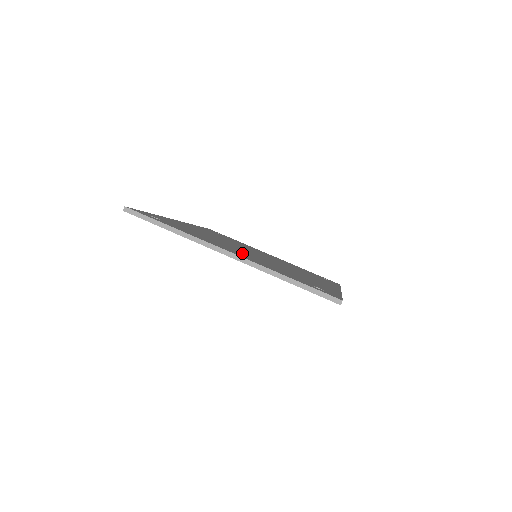
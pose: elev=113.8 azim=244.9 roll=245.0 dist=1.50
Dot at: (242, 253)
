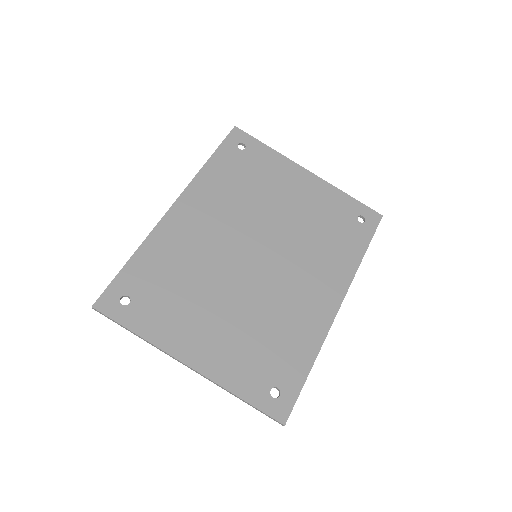
Dot at: (215, 326)
